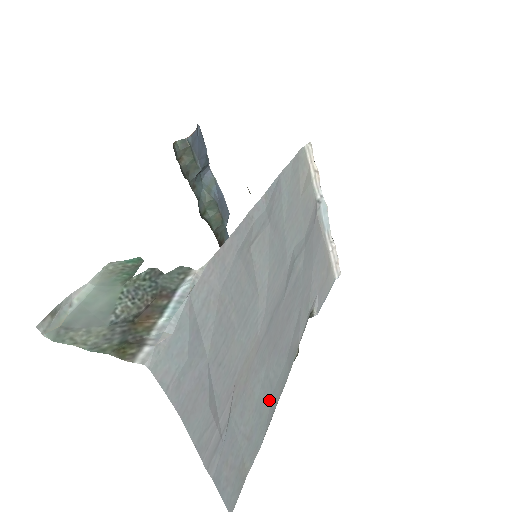
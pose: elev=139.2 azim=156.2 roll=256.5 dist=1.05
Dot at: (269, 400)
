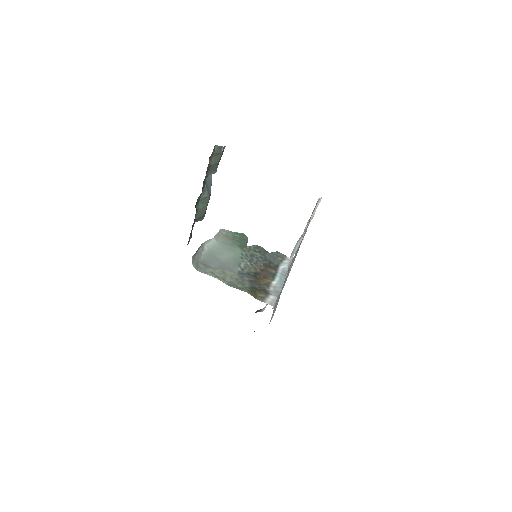
Dot at: occluded
